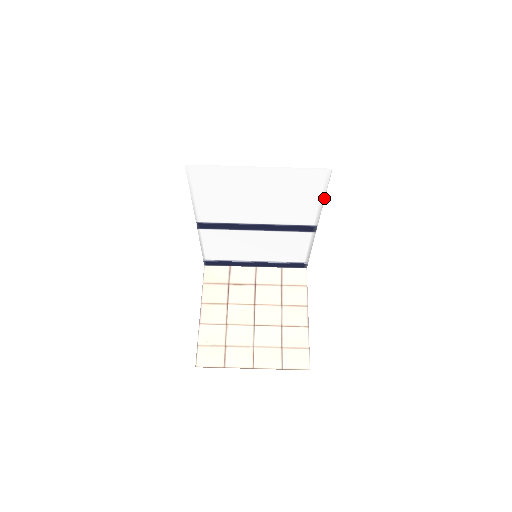
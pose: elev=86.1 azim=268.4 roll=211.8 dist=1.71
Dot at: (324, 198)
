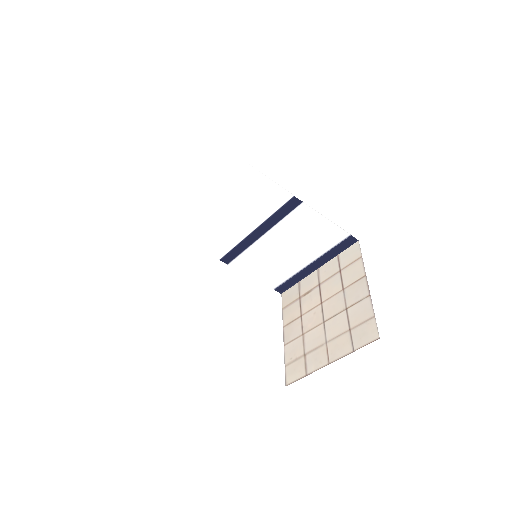
Dot at: (257, 170)
